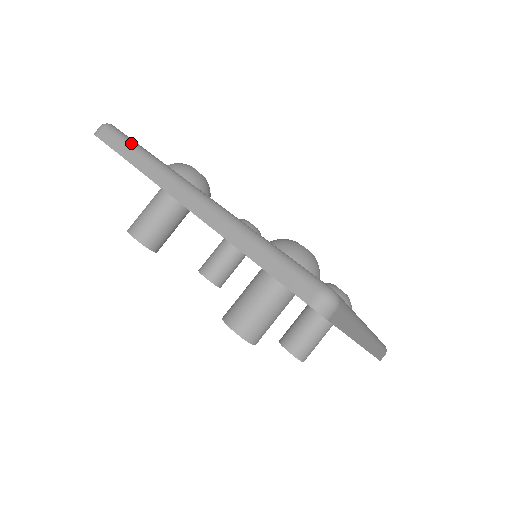
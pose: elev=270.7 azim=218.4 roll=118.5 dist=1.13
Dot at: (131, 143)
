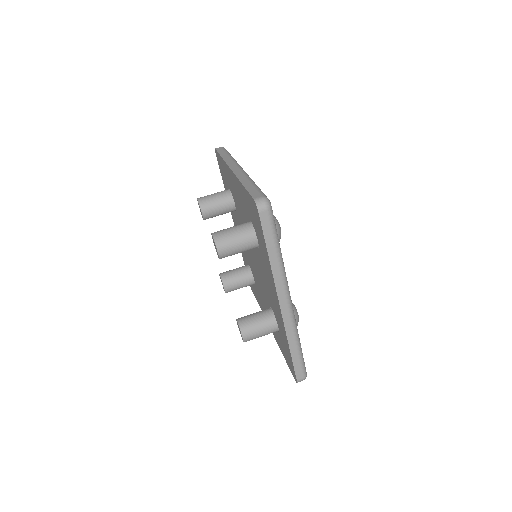
Dot at: (228, 153)
